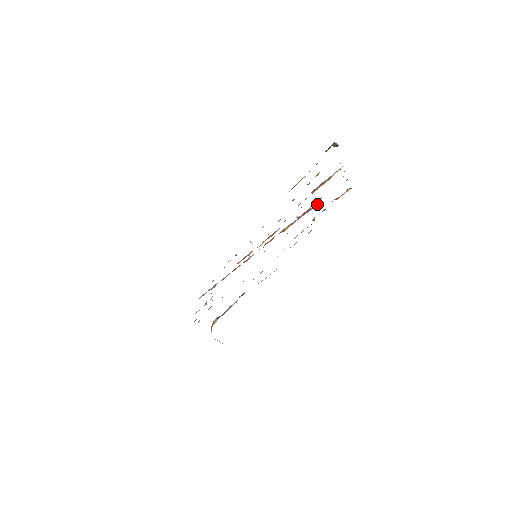
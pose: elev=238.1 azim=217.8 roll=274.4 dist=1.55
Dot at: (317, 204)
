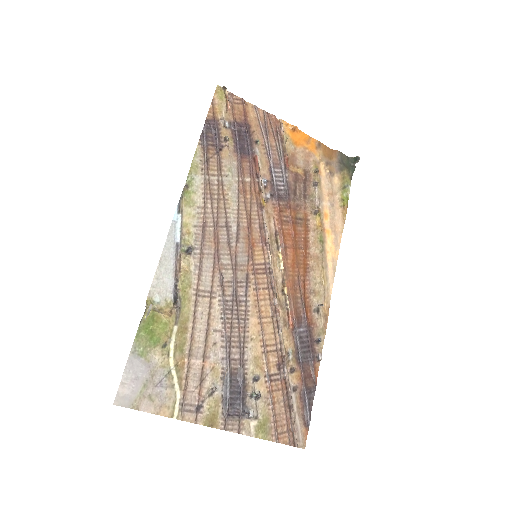
Dot at: (246, 141)
